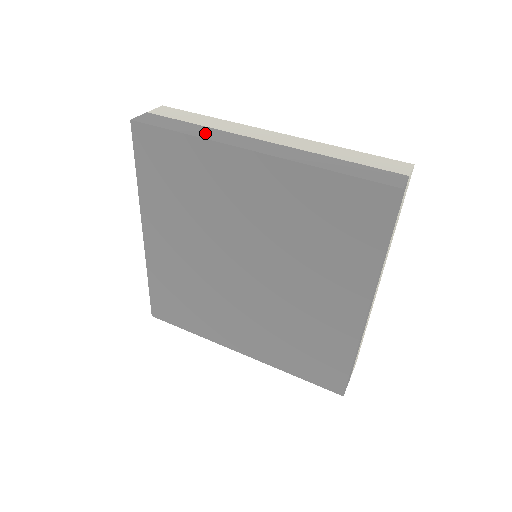
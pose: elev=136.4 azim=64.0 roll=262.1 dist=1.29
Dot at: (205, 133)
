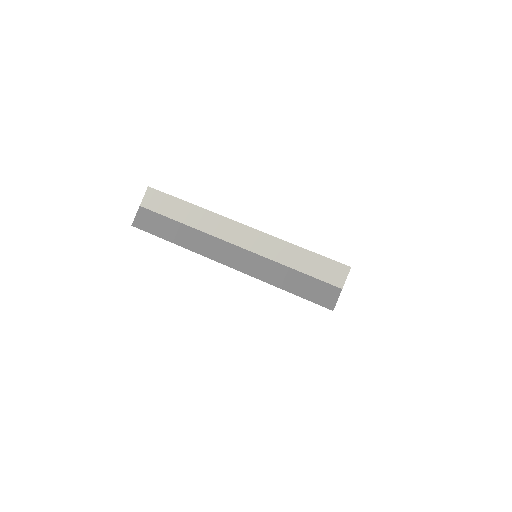
Dot at: (190, 240)
